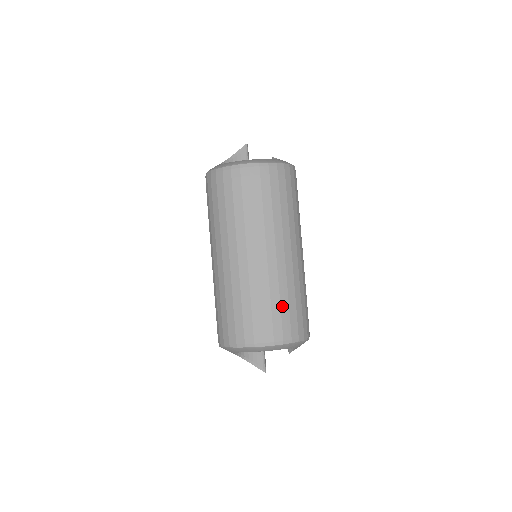
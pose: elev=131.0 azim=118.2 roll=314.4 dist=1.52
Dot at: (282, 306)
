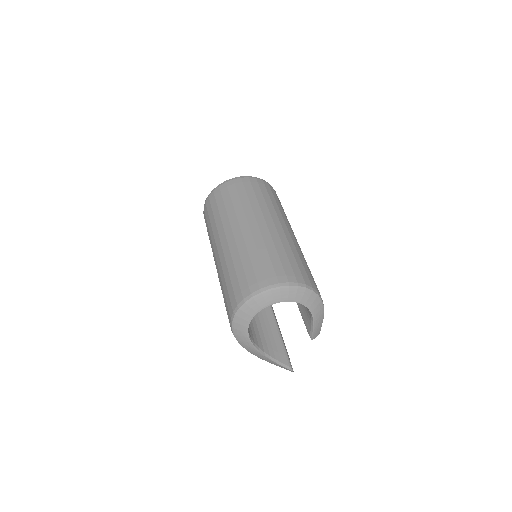
Dot at: (281, 257)
